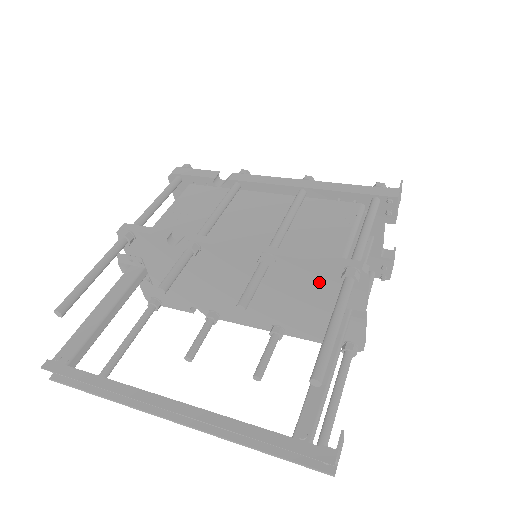
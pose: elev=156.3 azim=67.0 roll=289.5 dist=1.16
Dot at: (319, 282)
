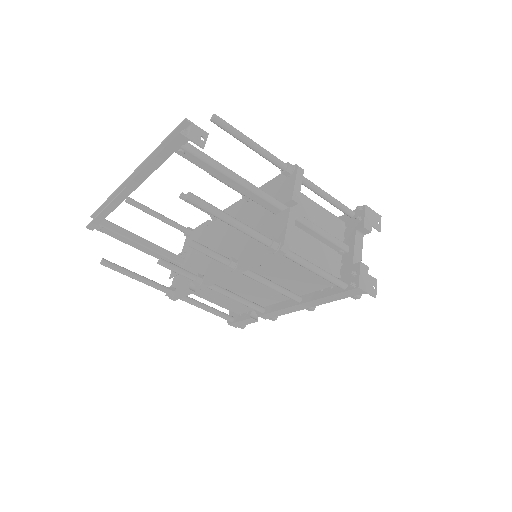
Dot at: (272, 194)
